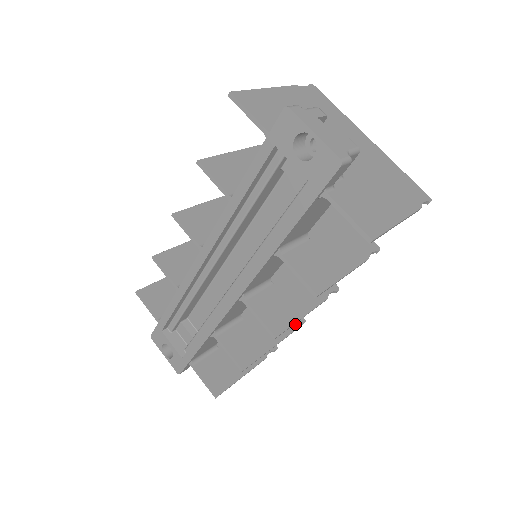
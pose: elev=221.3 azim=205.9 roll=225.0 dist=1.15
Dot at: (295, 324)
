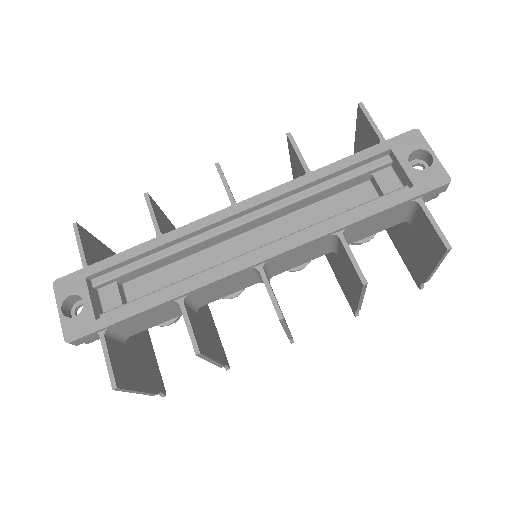
Dot at: (225, 362)
